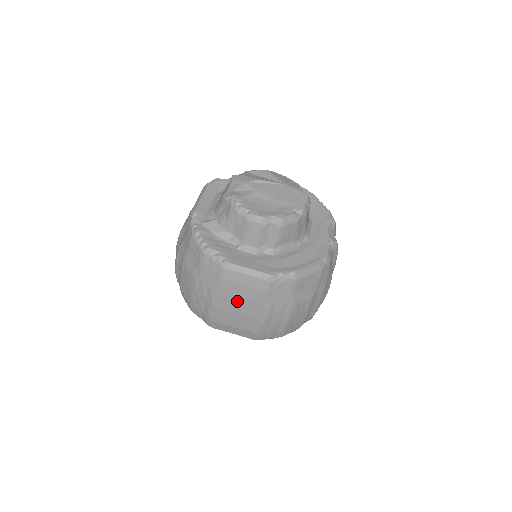
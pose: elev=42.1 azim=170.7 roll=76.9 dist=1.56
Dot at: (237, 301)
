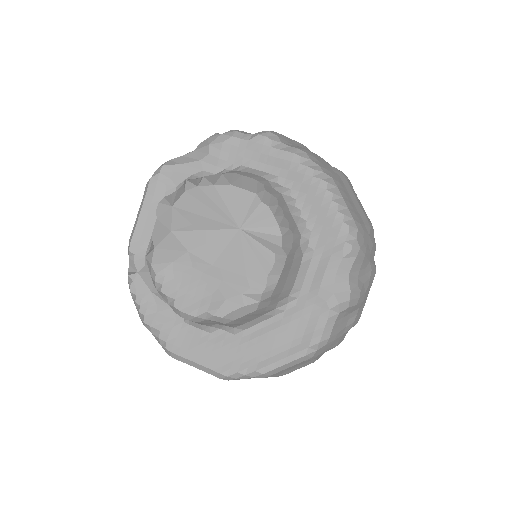
Dot at: occluded
